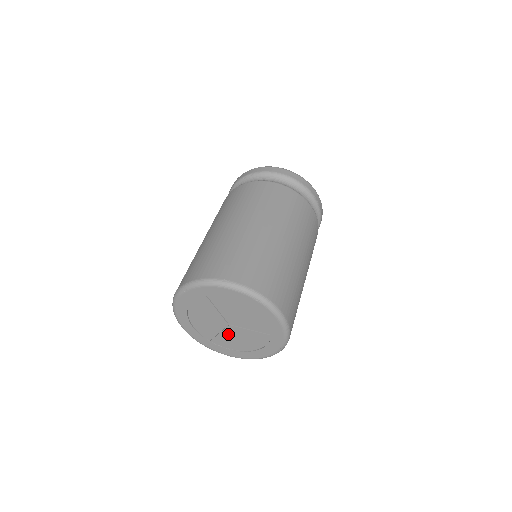
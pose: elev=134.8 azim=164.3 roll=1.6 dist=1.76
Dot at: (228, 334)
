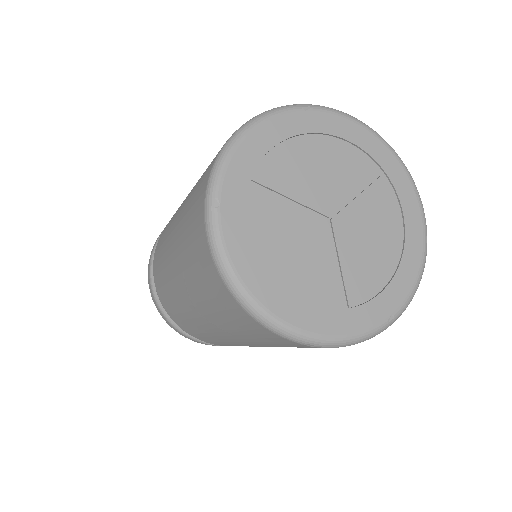
Dot at: (349, 248)
